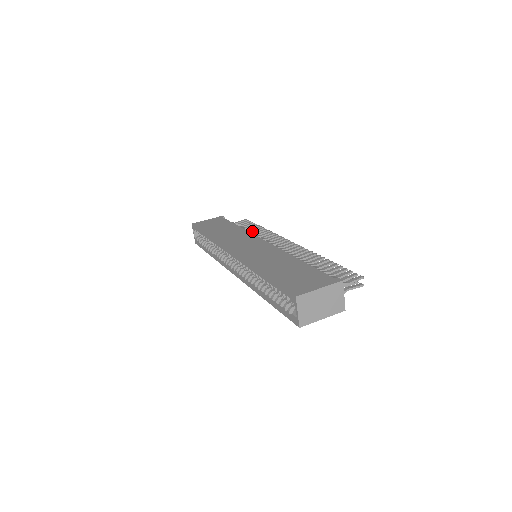
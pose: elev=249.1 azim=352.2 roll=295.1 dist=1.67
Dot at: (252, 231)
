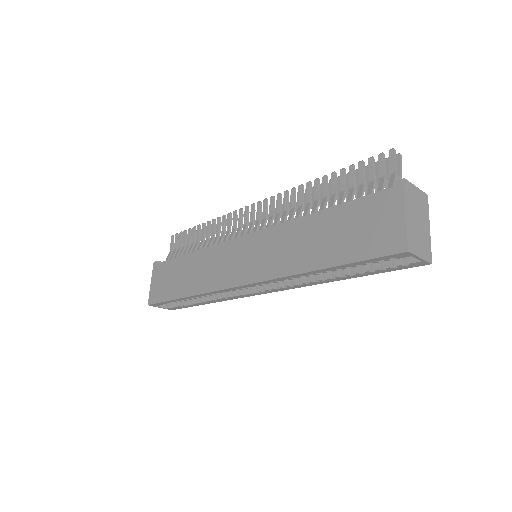
Dot at: (202, 240)
